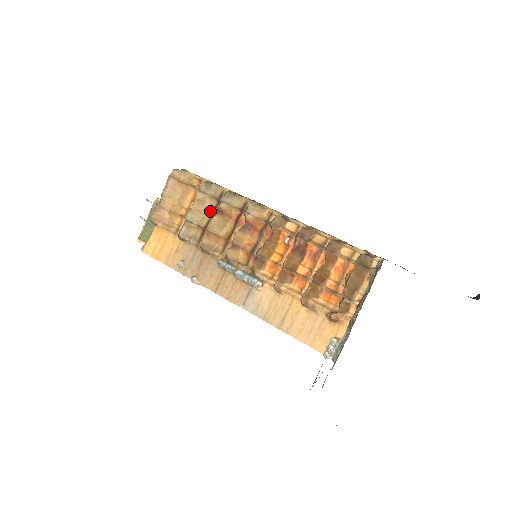
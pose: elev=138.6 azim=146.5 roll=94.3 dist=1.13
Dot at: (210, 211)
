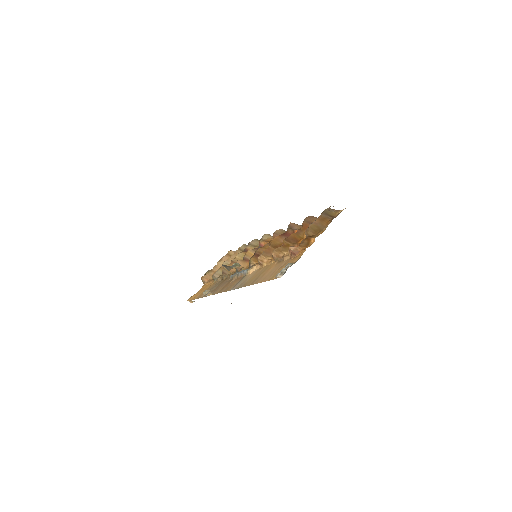
Dot at: occluded
